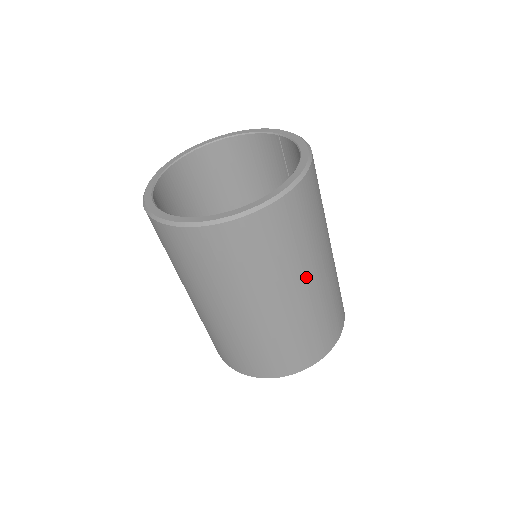
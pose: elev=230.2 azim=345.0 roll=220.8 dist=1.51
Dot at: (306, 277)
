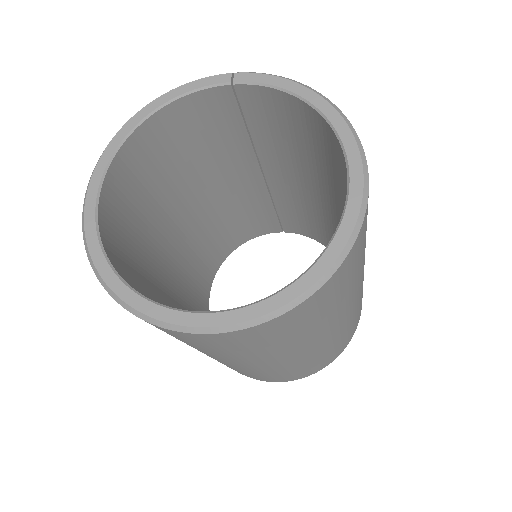
Dot at: occluded
